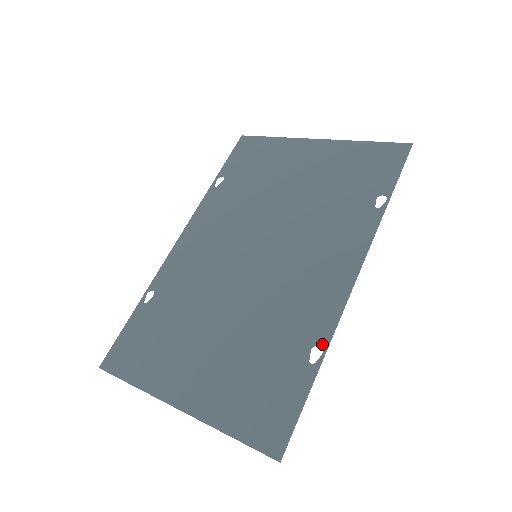
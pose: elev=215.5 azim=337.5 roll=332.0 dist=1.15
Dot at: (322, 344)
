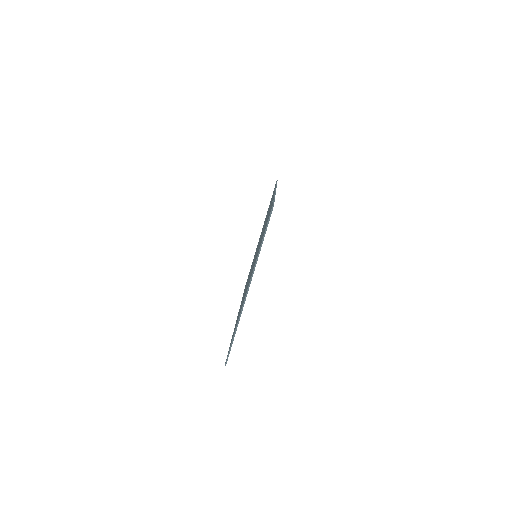
Dot at: occluded
